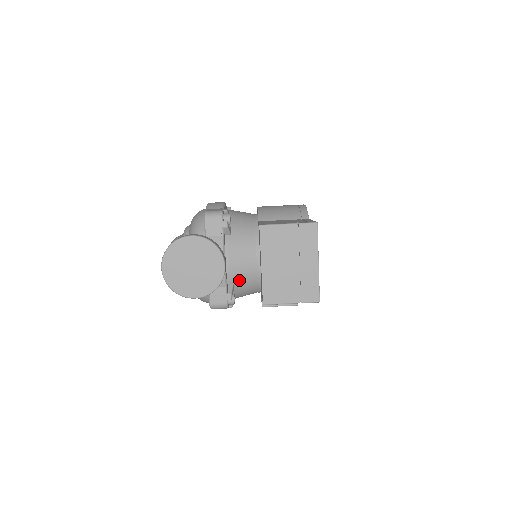
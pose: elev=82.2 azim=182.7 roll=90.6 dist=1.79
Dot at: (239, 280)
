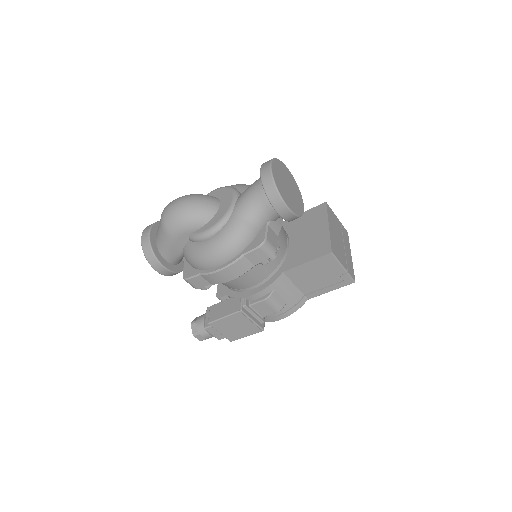
Dot at: occluded
